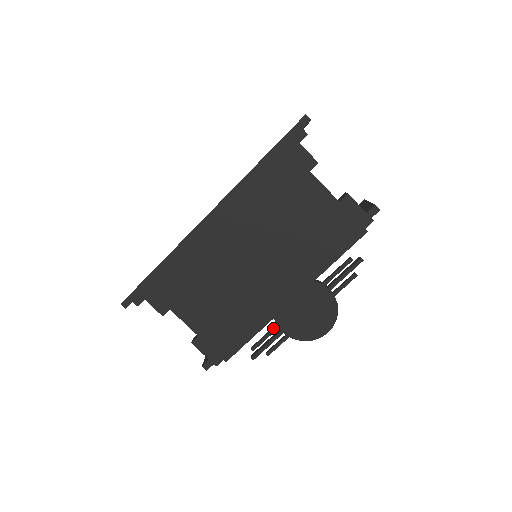
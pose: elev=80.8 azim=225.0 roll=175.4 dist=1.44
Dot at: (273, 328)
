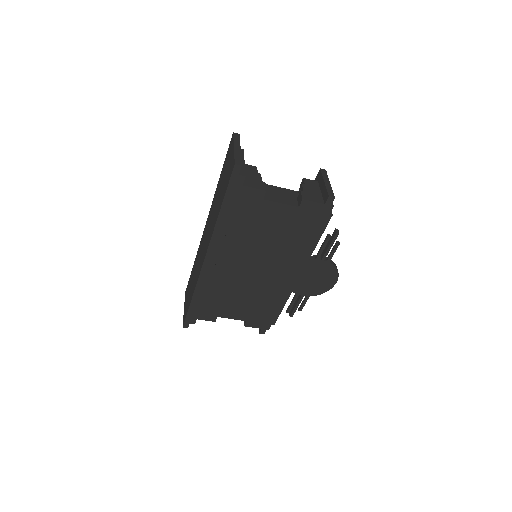
Dot at: (295, 297)
